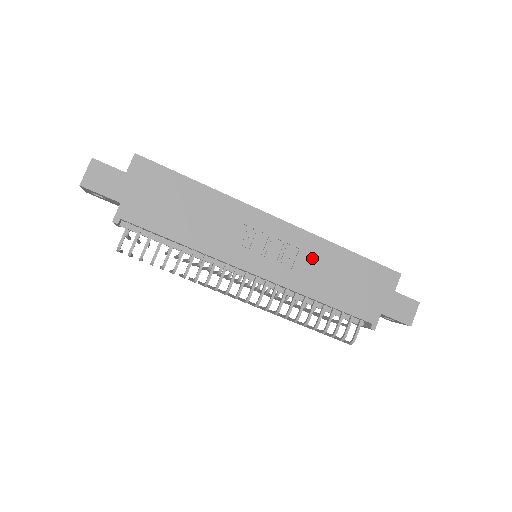
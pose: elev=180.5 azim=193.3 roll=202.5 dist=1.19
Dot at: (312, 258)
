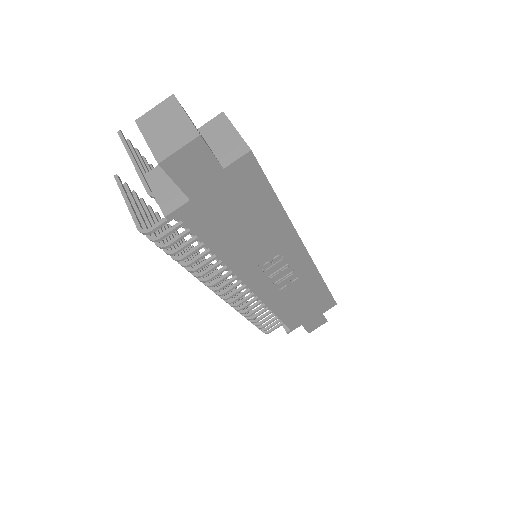
Dot at: (300, 286)
